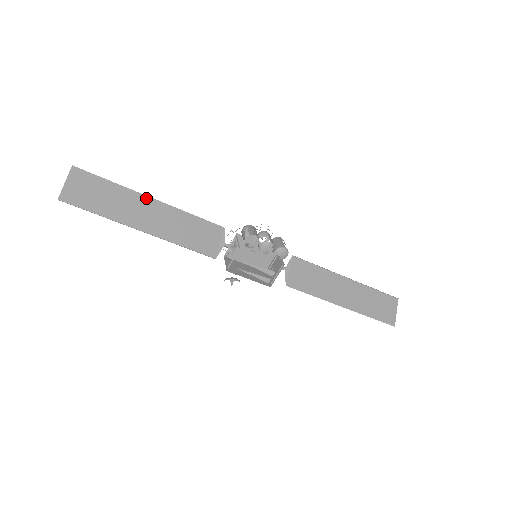
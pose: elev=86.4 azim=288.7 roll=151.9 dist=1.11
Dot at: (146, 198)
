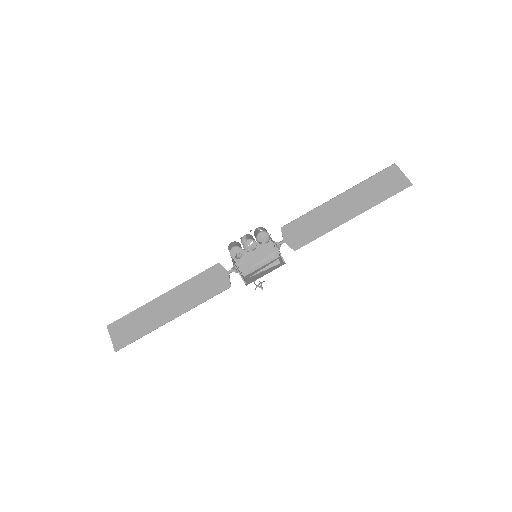
Dot at: (159, 299)
